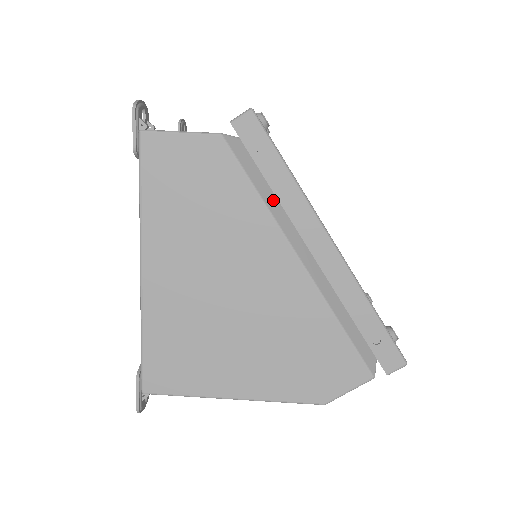
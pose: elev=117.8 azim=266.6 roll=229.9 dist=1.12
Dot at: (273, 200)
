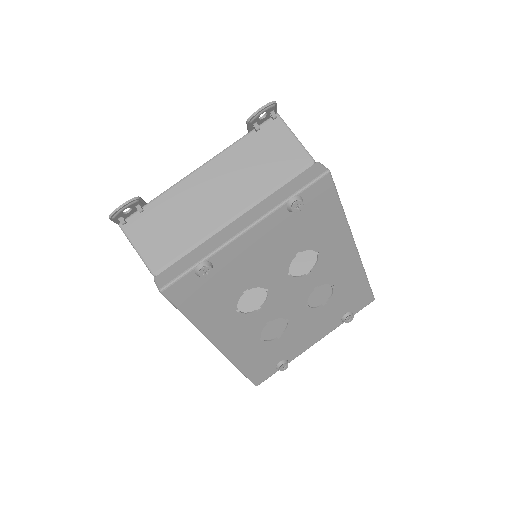
Dot at: occluded
